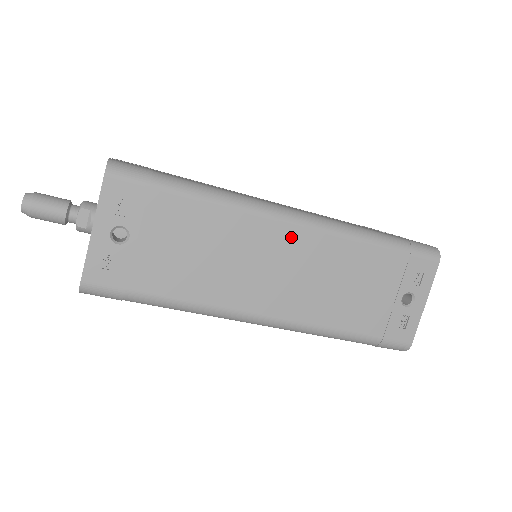
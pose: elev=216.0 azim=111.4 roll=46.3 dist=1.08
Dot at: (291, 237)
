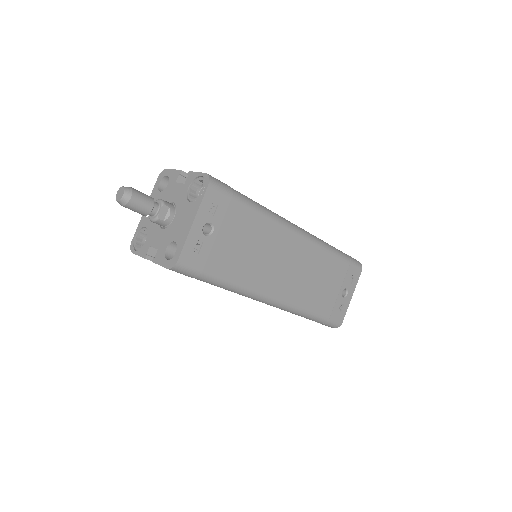
Dot at: (297, 244)
